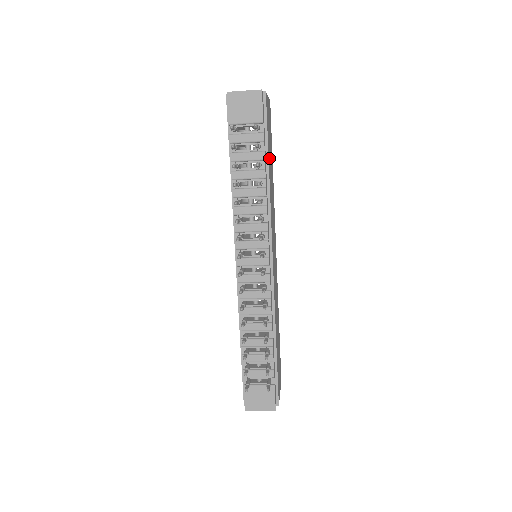
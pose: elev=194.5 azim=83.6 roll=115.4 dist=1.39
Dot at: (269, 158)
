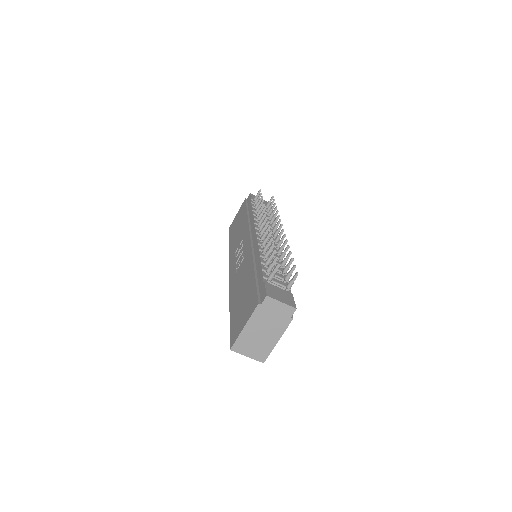
Dot at: occluded
